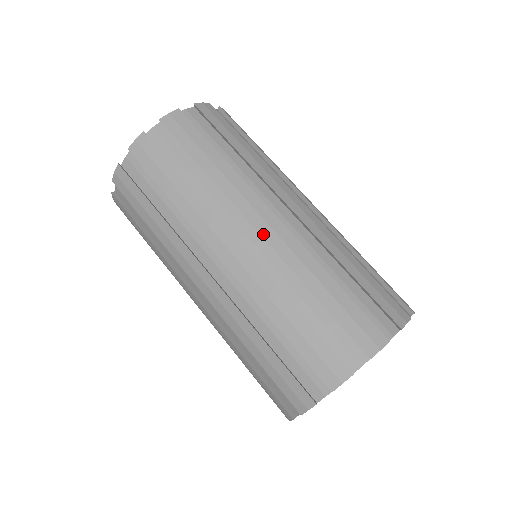
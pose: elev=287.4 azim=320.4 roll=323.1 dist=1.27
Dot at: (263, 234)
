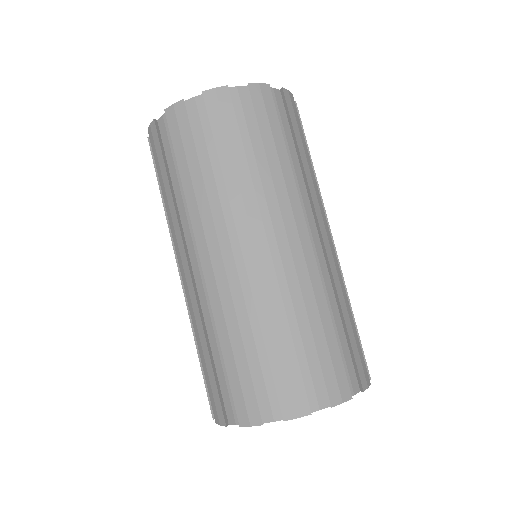
Dot at: (325, 242)
